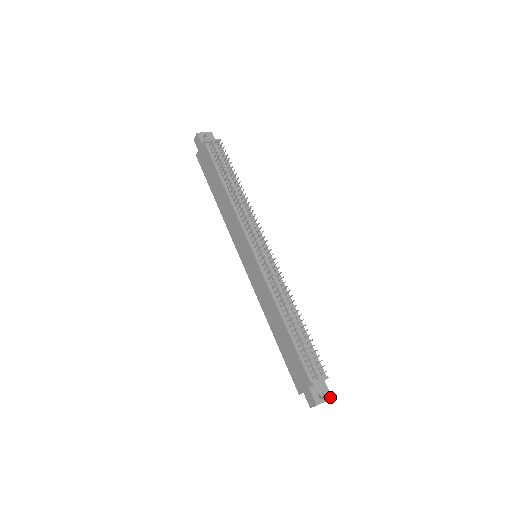
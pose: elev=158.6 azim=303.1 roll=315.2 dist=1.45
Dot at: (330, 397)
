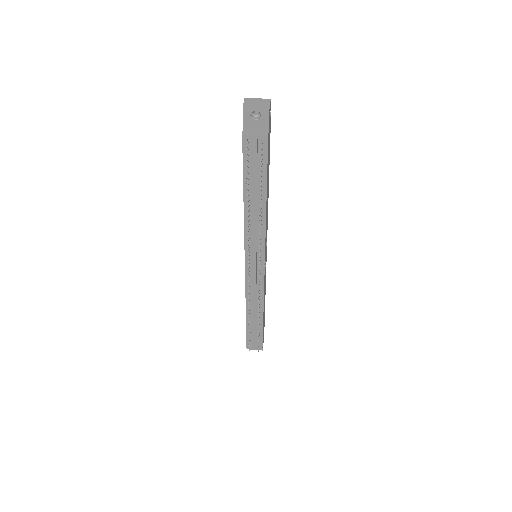
Dot at: occluded
